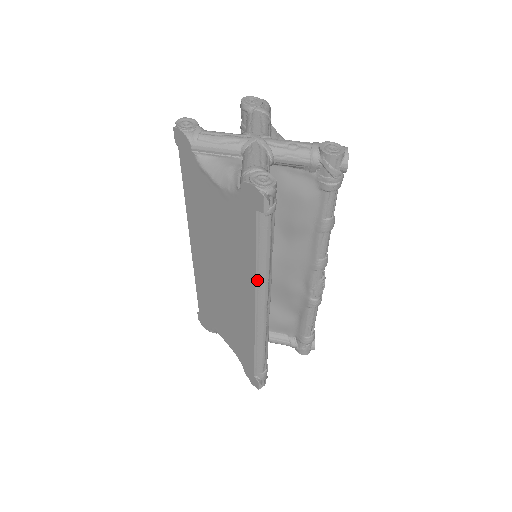
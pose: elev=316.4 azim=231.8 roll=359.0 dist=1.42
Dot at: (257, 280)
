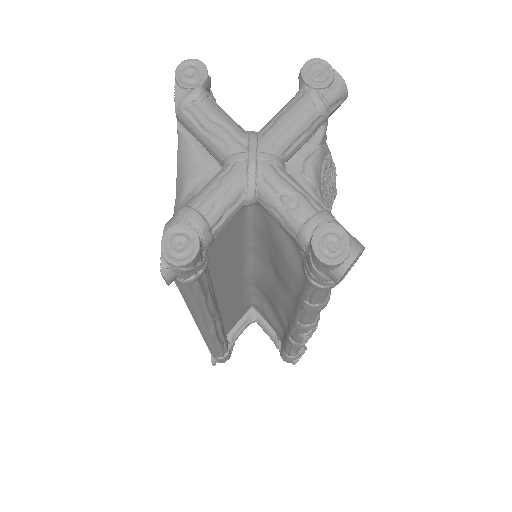
Dot at: occluded
